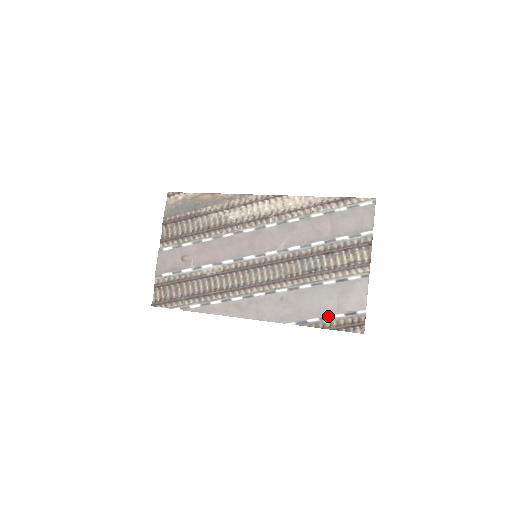
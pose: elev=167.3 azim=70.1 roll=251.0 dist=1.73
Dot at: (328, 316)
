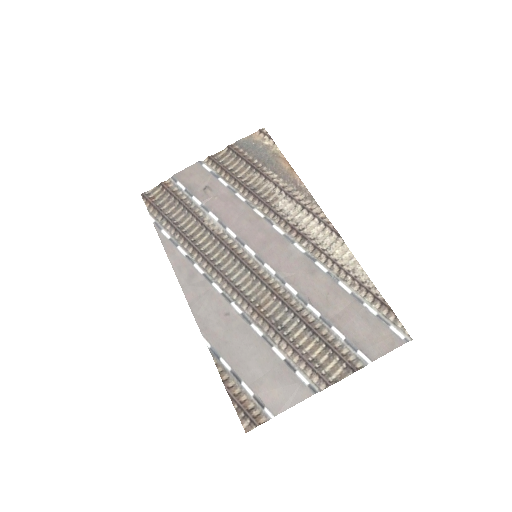
Dot at: (240, 377)
